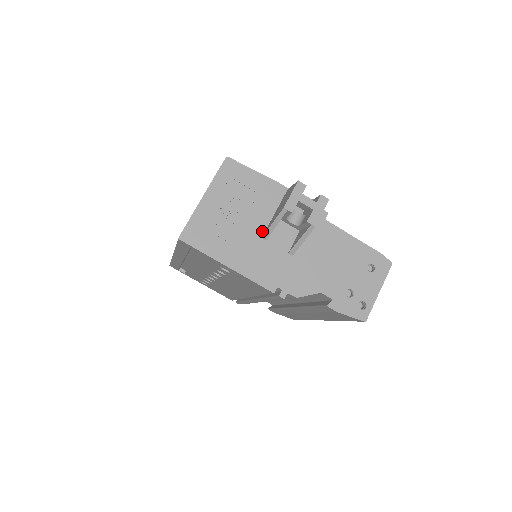
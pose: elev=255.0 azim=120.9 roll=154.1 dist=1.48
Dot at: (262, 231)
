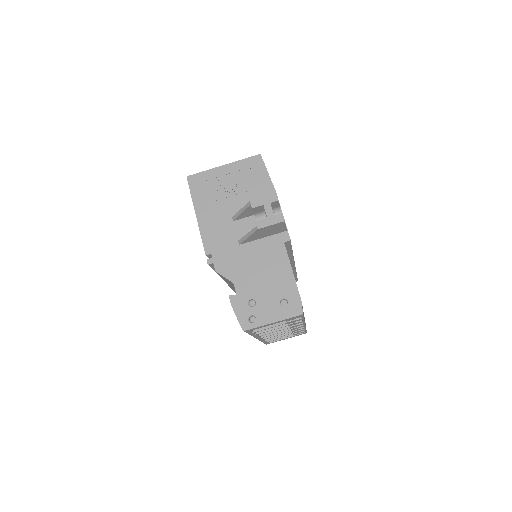
Dot at: occluded
